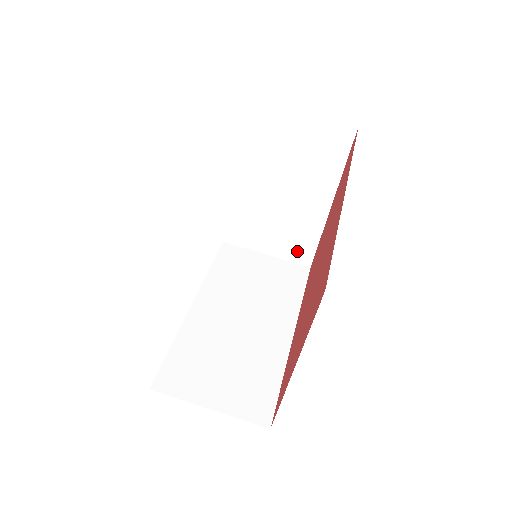
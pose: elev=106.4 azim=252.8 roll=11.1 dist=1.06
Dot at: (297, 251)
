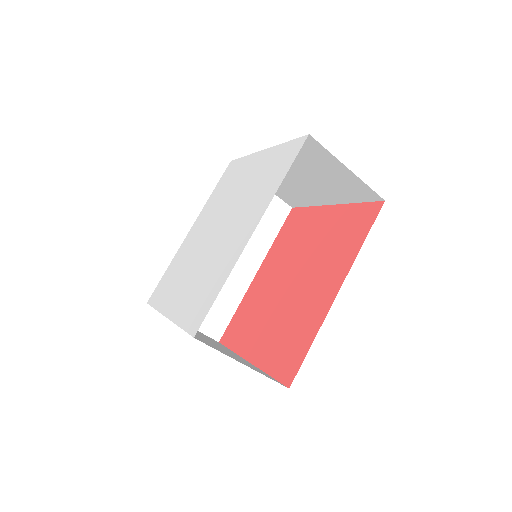
Dot at: (288, 198)
